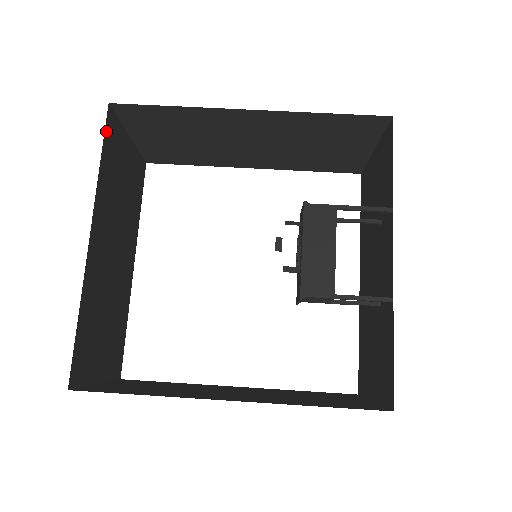
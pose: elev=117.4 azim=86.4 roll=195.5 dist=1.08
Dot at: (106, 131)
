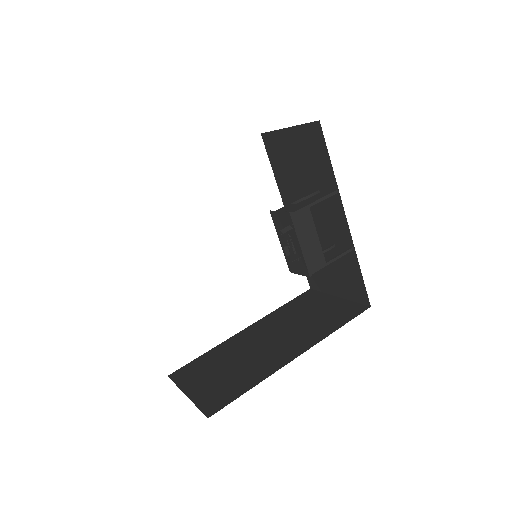
Dot at: occluded
